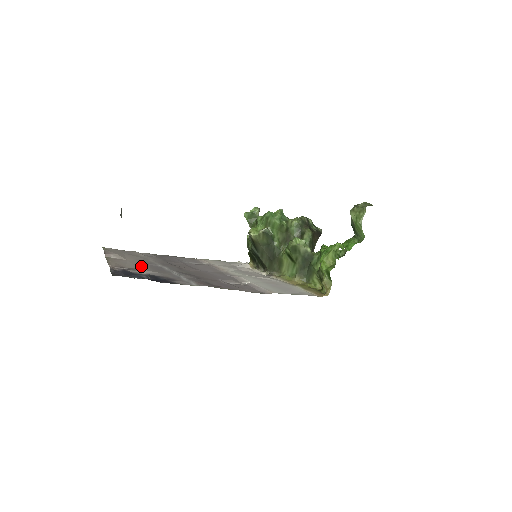
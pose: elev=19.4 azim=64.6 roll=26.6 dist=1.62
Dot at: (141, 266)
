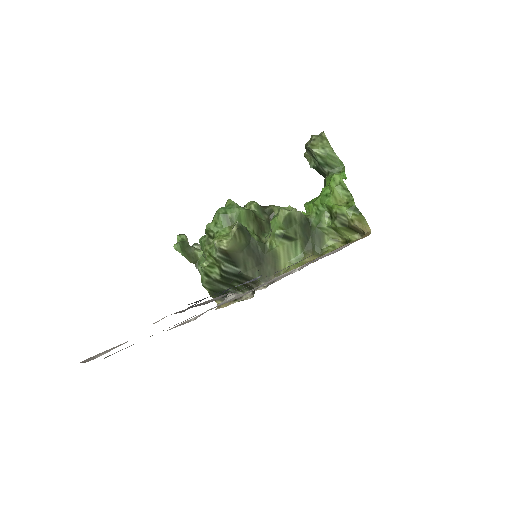
Dot at: occluded
